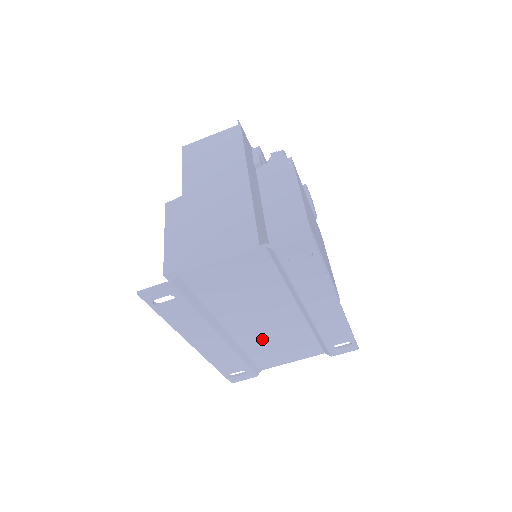
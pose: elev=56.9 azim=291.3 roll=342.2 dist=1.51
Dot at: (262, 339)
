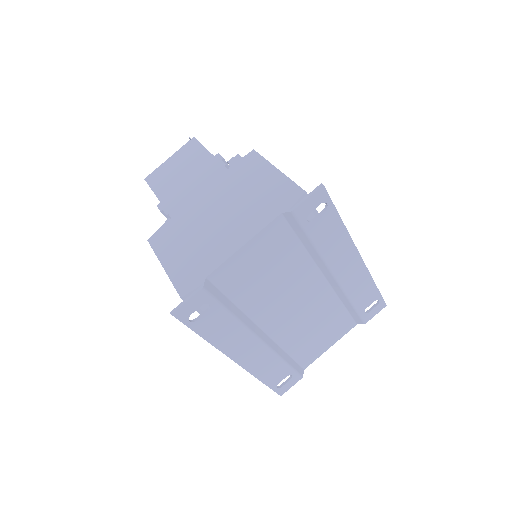
Dot at: (298, 329)
